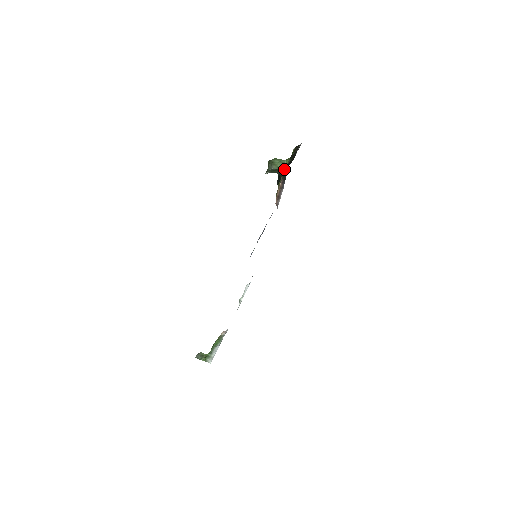
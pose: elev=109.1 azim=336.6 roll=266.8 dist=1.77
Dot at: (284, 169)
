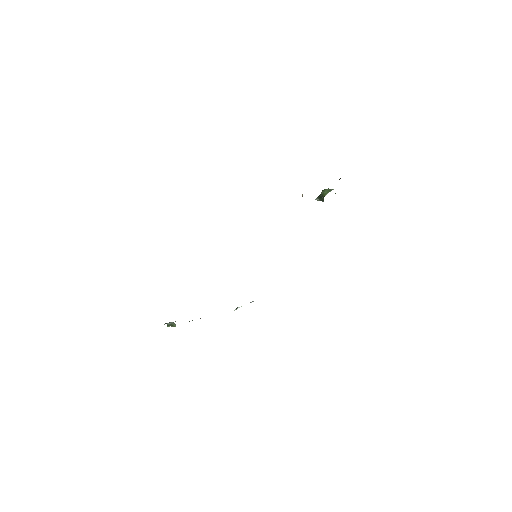
Dot at: occluded
